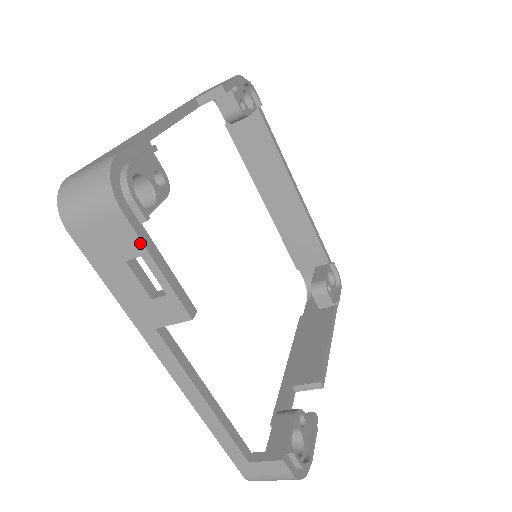
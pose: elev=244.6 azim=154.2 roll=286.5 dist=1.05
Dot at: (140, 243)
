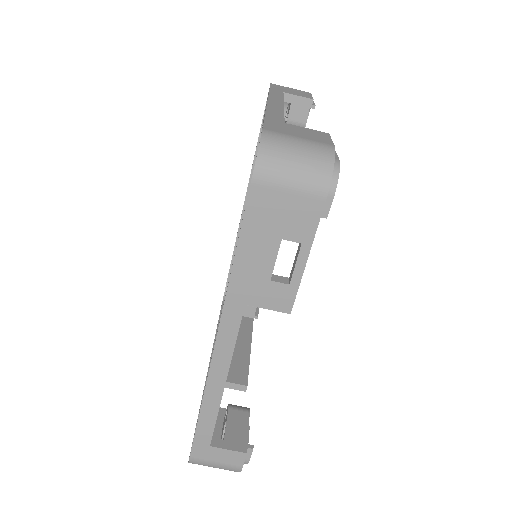
Dot at: (313, 234)
